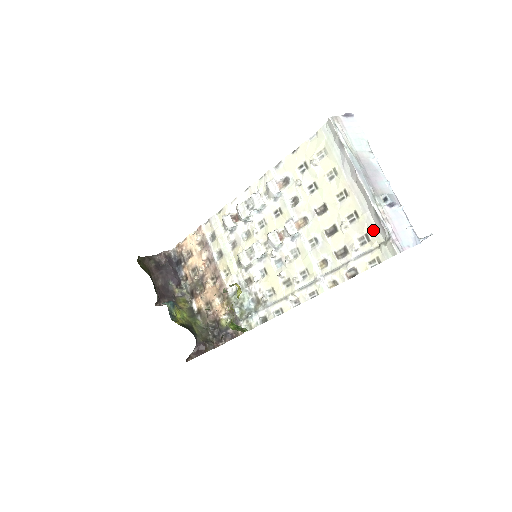
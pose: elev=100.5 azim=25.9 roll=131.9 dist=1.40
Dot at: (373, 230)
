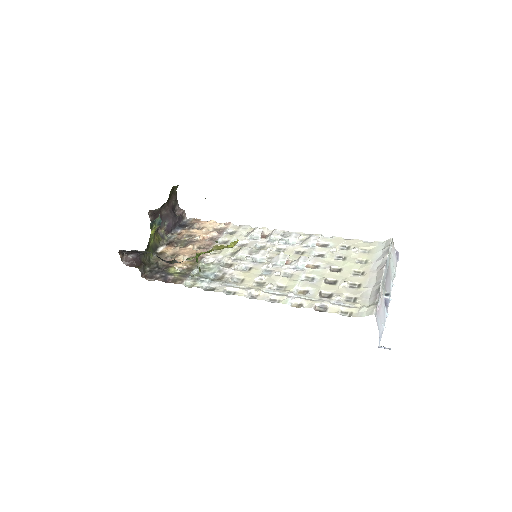
Dot at: (365, 298)
